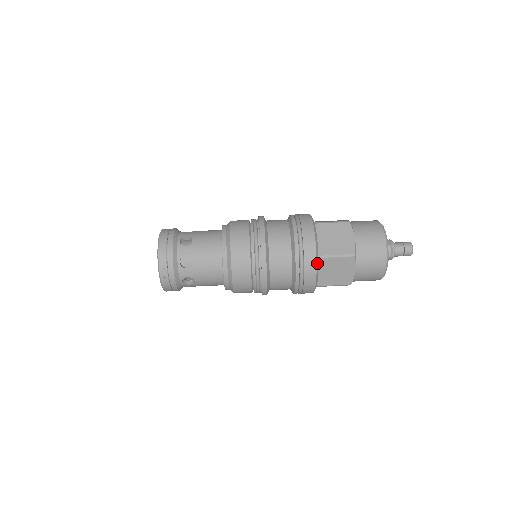
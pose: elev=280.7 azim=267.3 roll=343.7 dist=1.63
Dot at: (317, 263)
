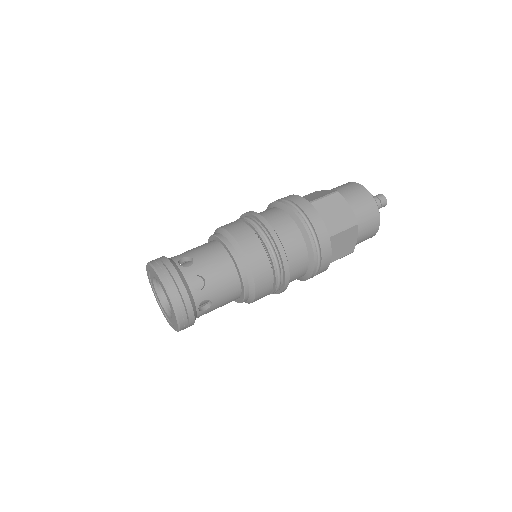
Dot at: (311, 205)
